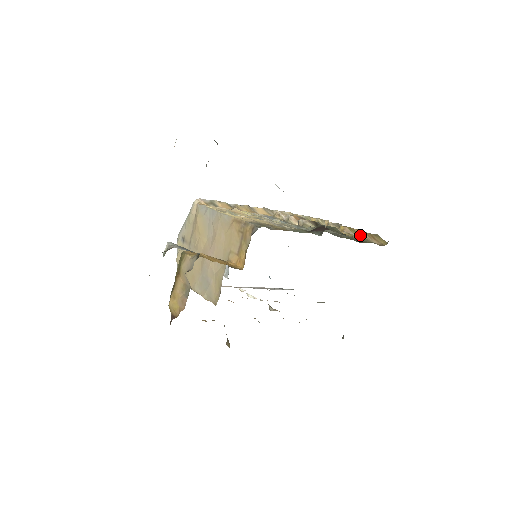
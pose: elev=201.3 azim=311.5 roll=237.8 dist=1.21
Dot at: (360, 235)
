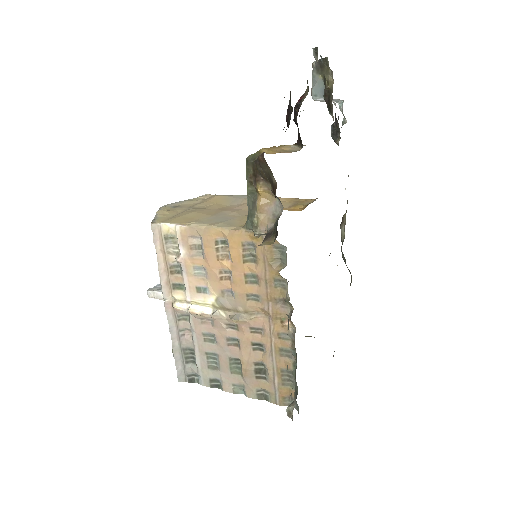
Dot at: occluded
